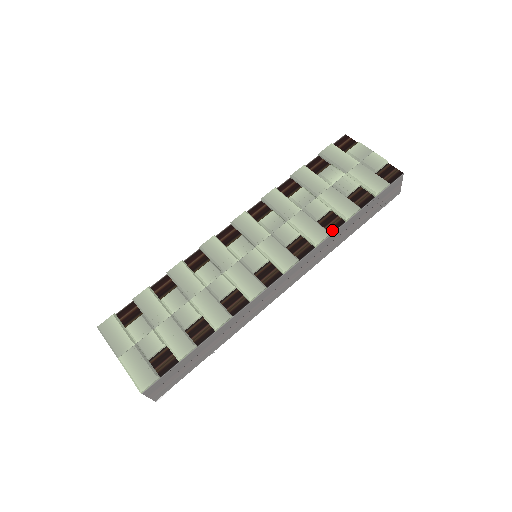
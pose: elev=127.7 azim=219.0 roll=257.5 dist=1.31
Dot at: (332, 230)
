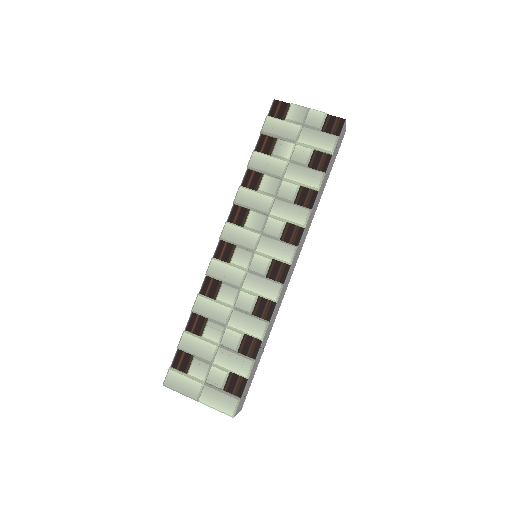
Dot at: (311, 205)
